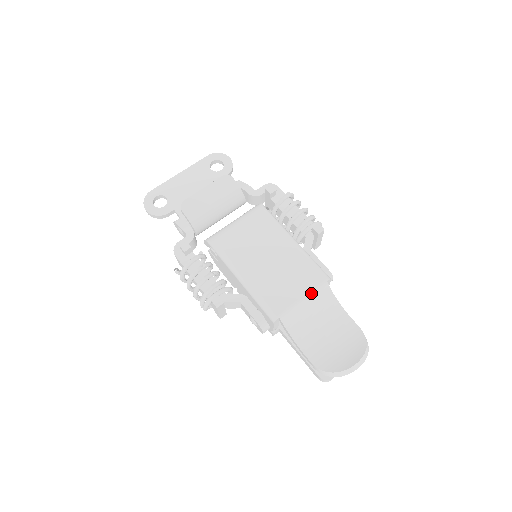
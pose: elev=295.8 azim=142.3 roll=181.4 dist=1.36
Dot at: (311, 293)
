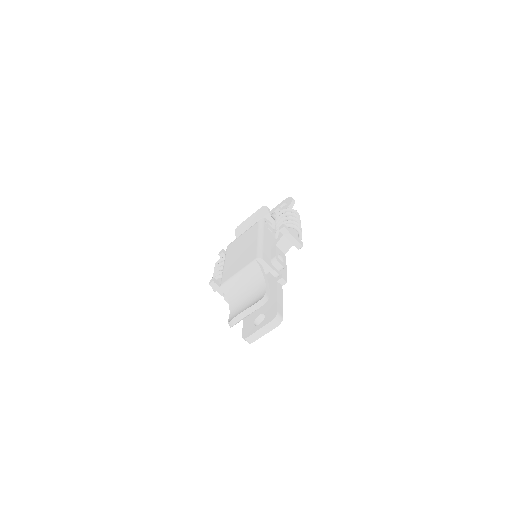
Dot at: (244, 268)
